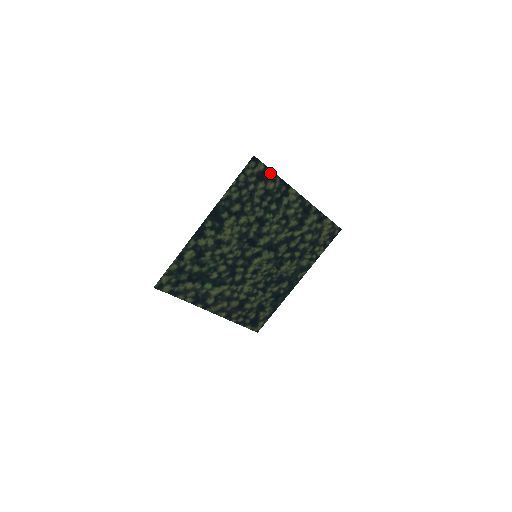
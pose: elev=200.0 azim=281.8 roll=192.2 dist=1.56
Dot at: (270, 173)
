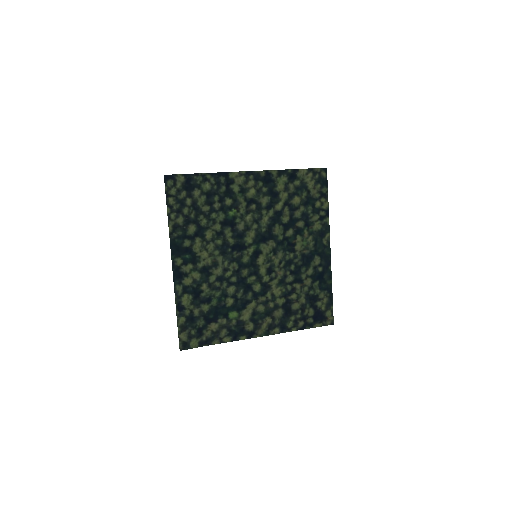
Dot at: (195, 177)
